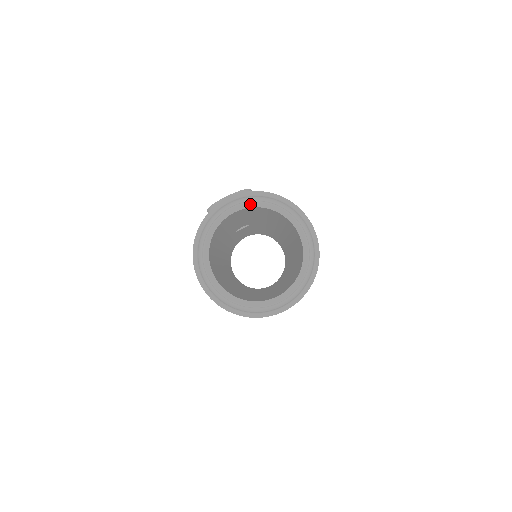
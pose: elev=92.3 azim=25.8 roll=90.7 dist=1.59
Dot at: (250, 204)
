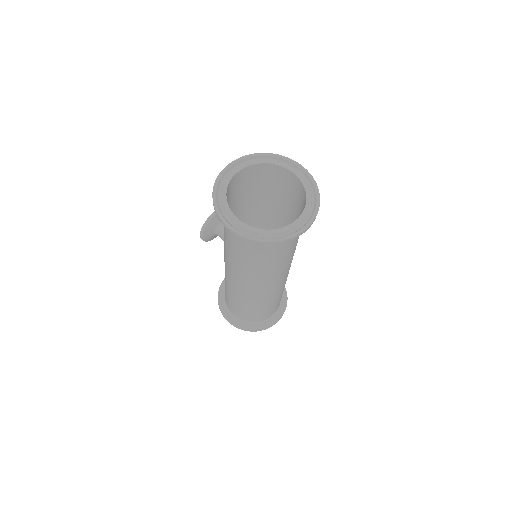
Dot at: (246, 164)
